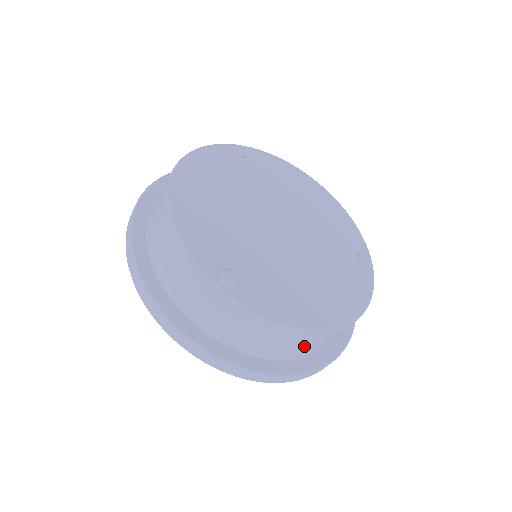
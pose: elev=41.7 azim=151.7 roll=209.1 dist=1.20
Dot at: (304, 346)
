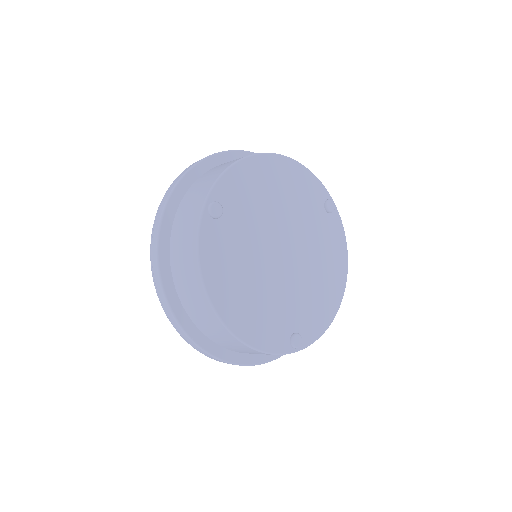
Dot at: occluded
